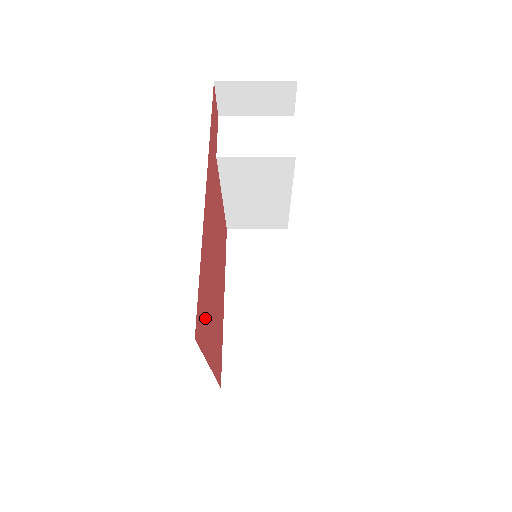
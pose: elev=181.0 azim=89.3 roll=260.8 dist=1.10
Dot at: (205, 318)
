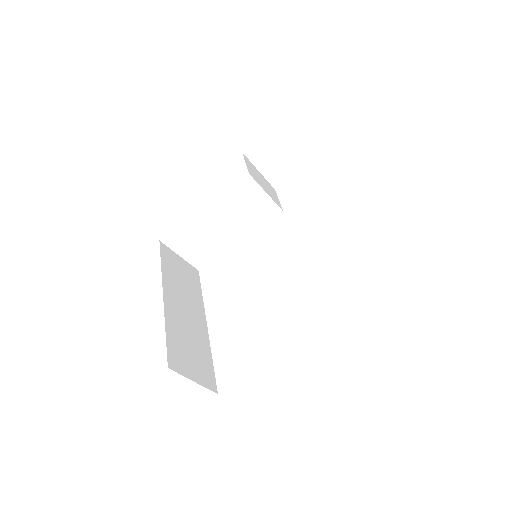
Dot at: occluded
